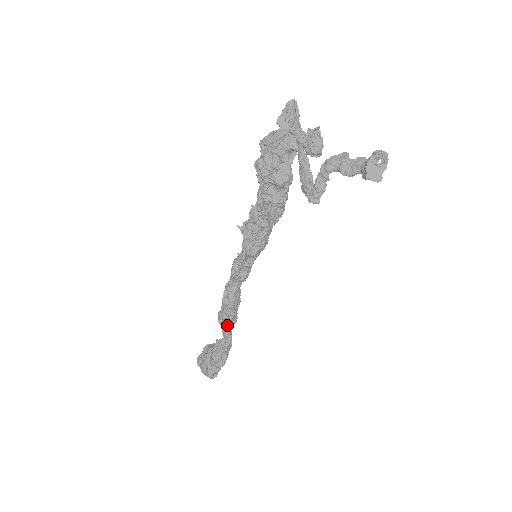
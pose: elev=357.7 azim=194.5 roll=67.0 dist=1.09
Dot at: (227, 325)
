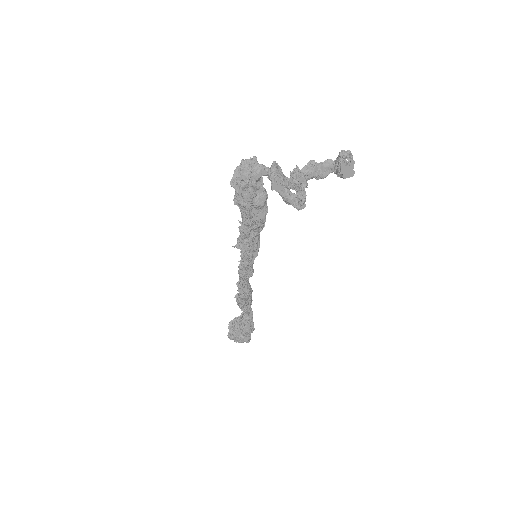
Dot at: (249, 307)
